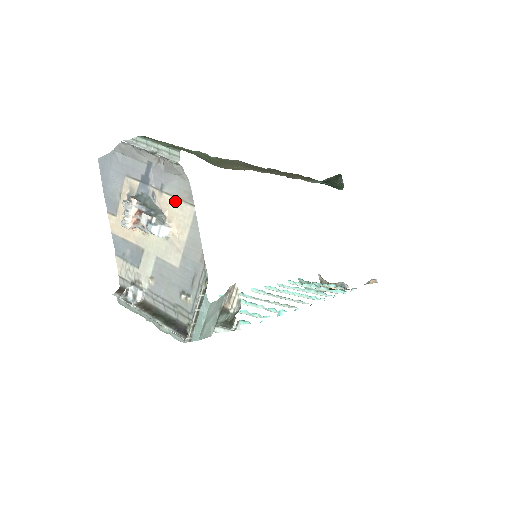
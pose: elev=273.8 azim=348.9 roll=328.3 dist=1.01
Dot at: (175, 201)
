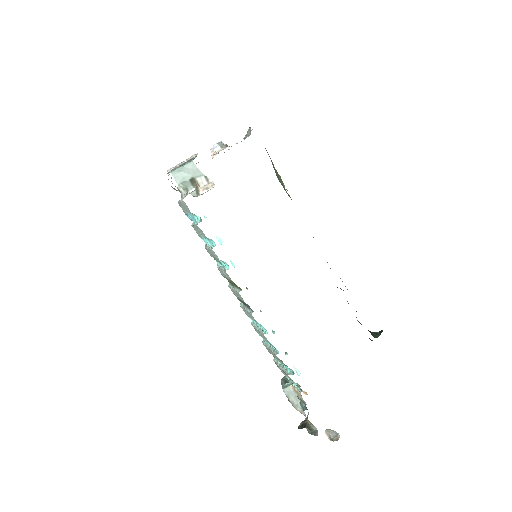
Dot at: occluded
